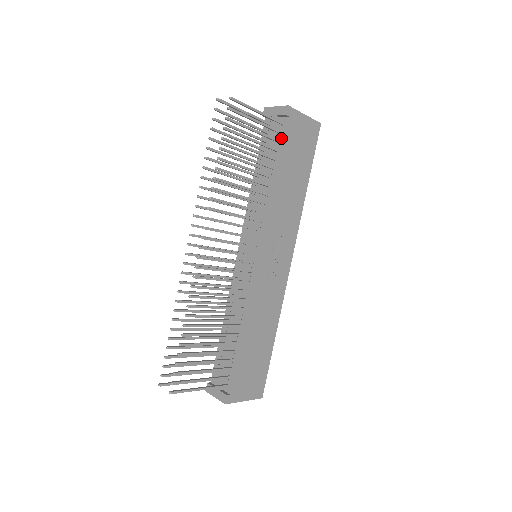
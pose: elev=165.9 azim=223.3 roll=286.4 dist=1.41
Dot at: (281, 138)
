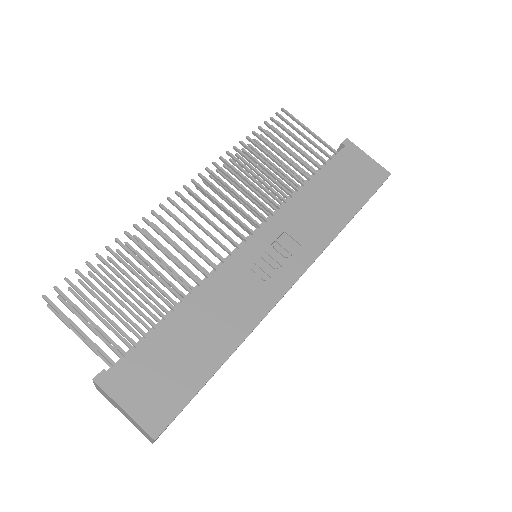
Dot at: (331, 161)
